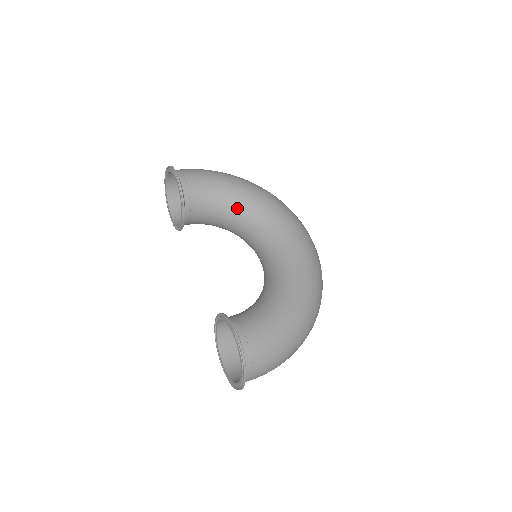
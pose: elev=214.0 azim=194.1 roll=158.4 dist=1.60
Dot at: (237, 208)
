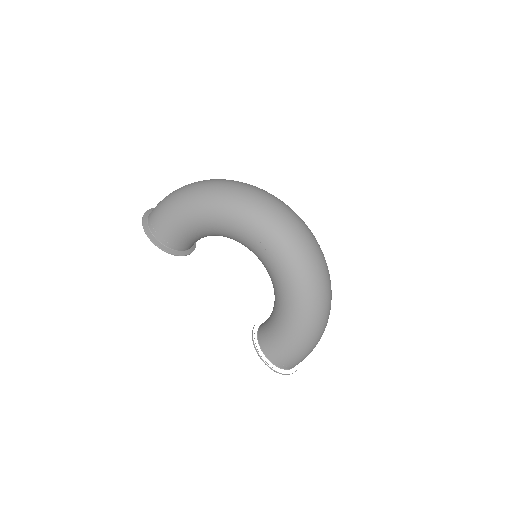
Dot at: (211, 233)
